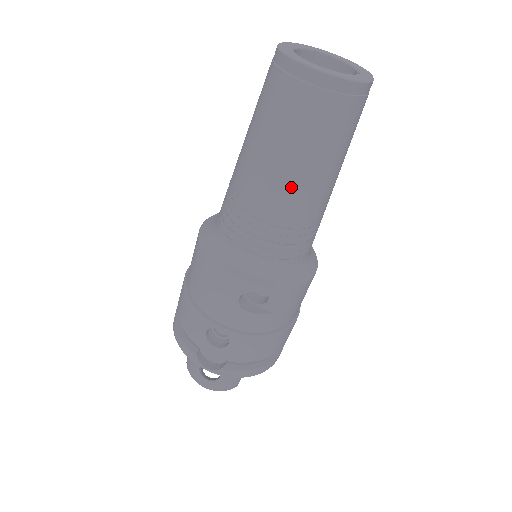
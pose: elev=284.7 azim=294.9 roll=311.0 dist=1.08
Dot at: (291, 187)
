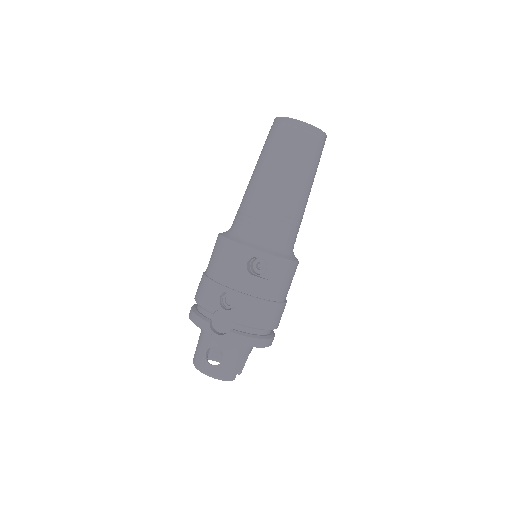
Dot at: (283, 185)
